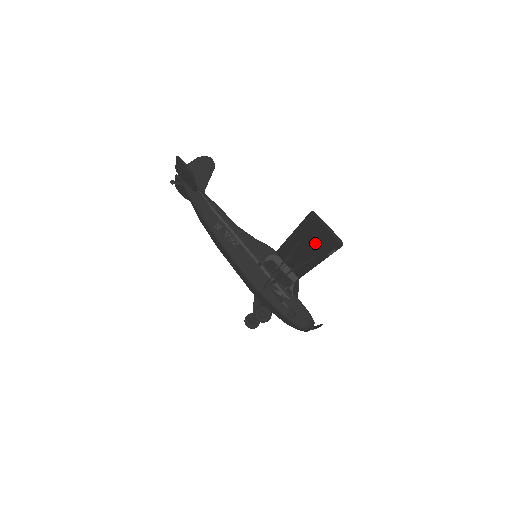
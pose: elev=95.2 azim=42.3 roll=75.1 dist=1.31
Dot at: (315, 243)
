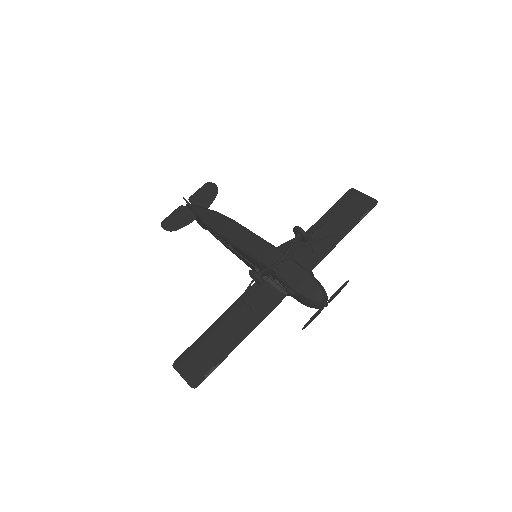
Dot at: (345, 216)
